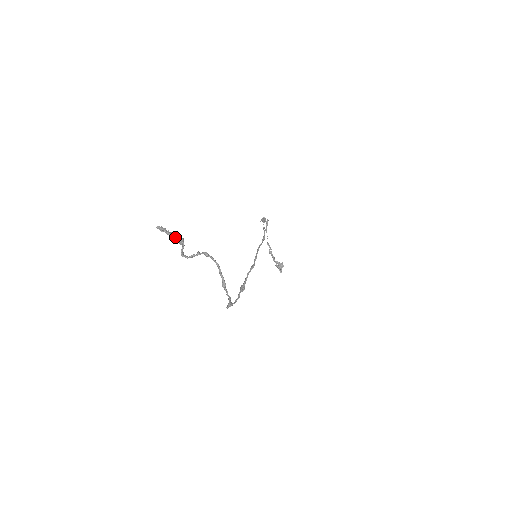
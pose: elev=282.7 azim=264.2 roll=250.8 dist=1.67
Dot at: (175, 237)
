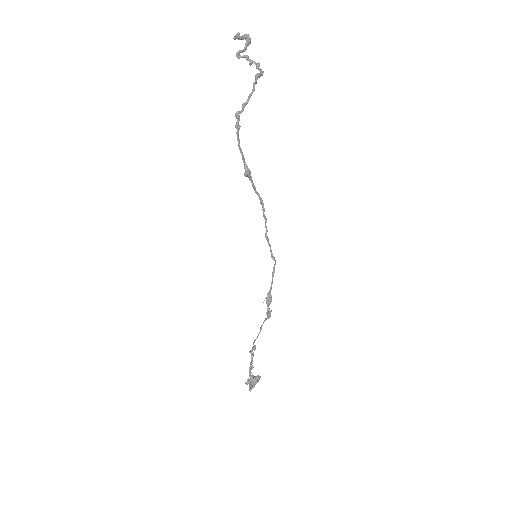
Dot at: (247, 34)
